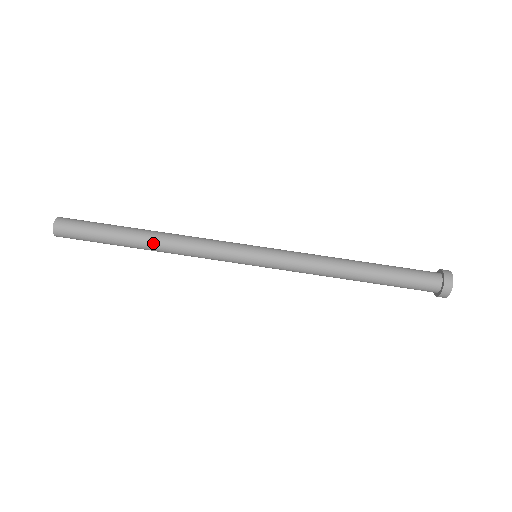
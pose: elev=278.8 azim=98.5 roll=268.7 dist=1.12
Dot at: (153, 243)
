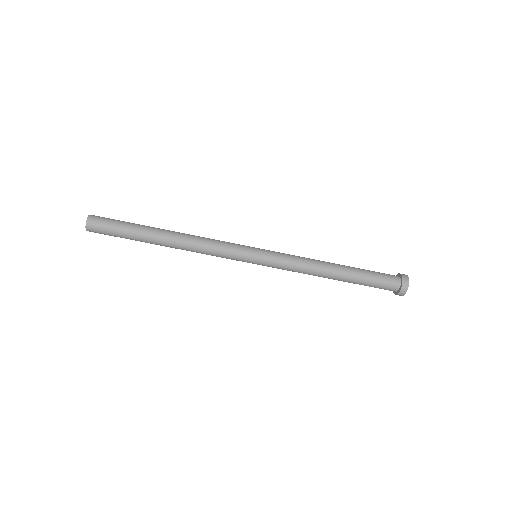
Dot at: (172, 244)
